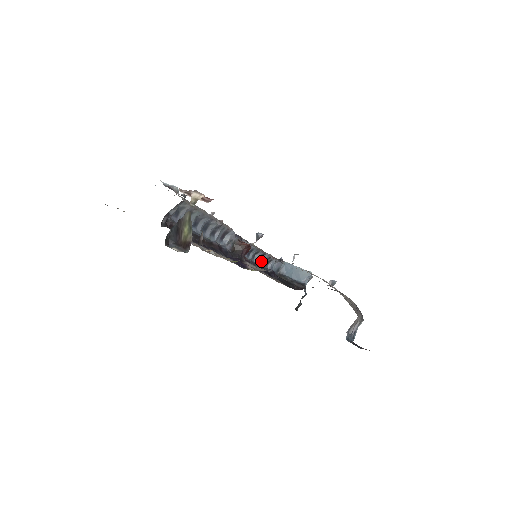
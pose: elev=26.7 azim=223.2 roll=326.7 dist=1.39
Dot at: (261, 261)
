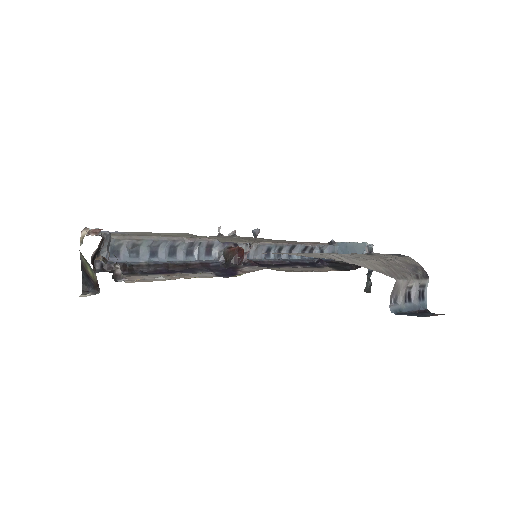
Dot at: occluded
